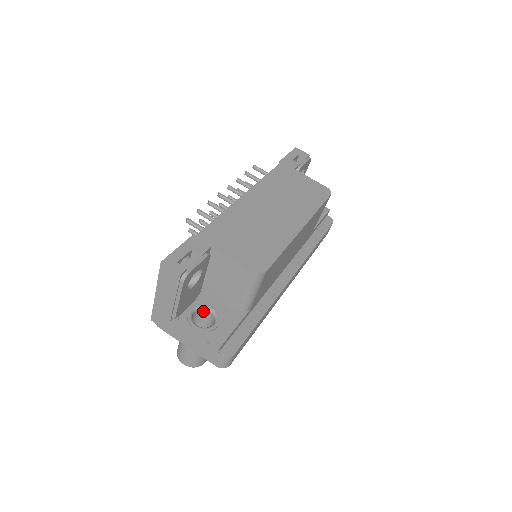
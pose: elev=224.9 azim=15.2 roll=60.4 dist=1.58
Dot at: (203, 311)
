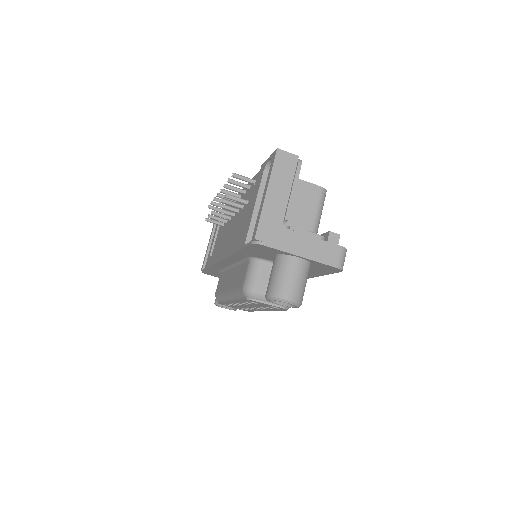
Dot at: occluded
